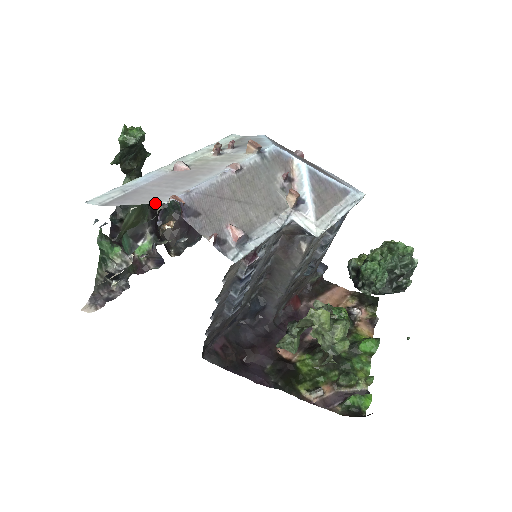
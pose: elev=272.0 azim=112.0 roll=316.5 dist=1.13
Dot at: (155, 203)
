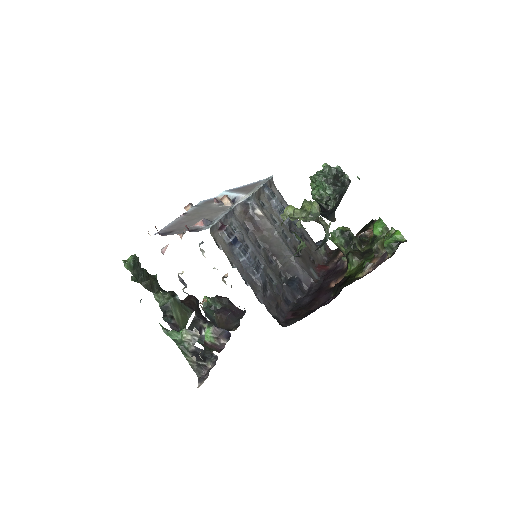
Dot at: occluded
